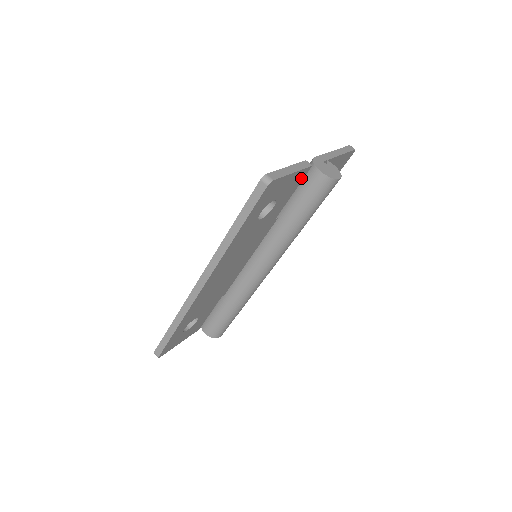
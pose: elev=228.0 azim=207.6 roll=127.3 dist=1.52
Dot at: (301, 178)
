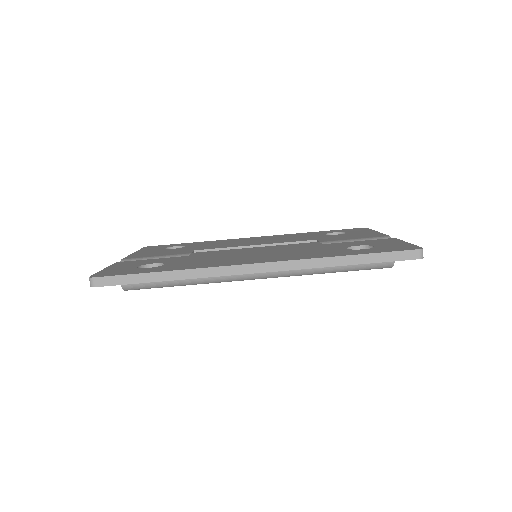
Dot at: occluded
